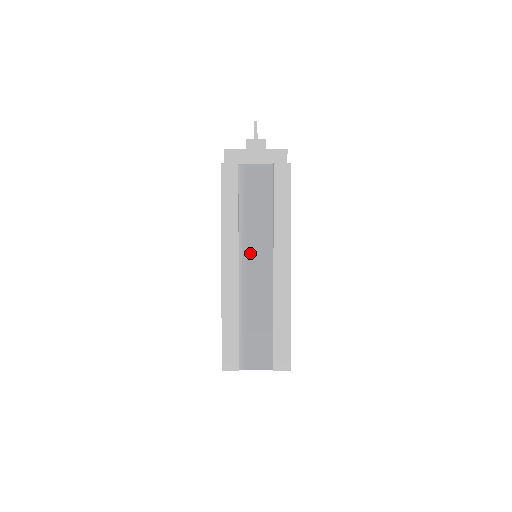
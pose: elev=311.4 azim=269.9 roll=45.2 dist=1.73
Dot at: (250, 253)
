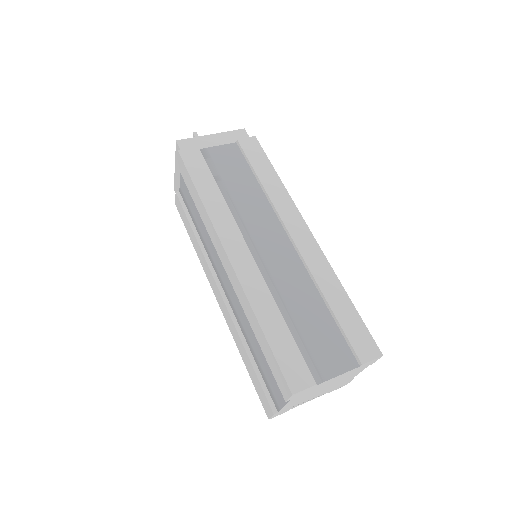
Dot at: (254, 231)
